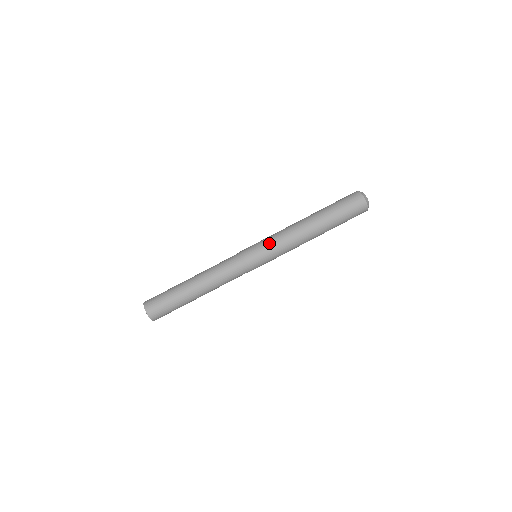
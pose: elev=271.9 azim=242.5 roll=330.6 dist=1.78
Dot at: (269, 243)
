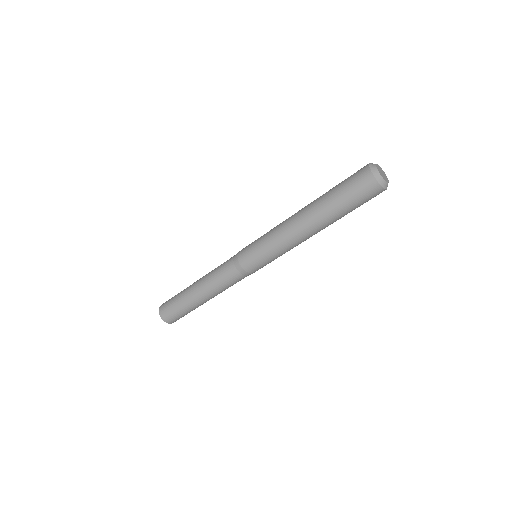
Dot at: (268, 254)
